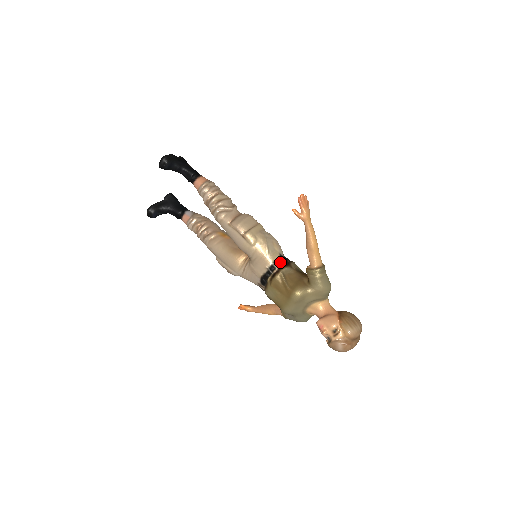
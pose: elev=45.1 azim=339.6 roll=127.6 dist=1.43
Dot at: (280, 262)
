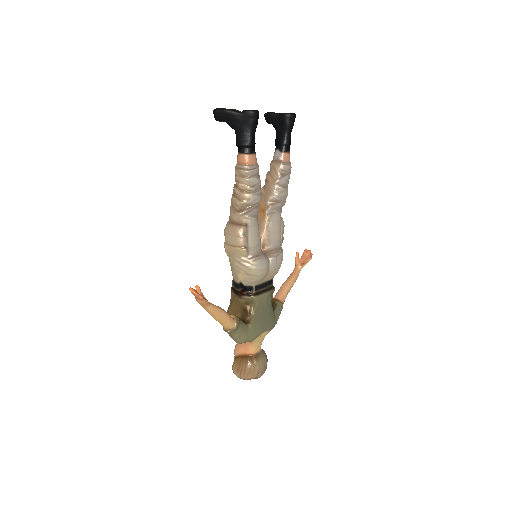
Dot at: (236, 286)
